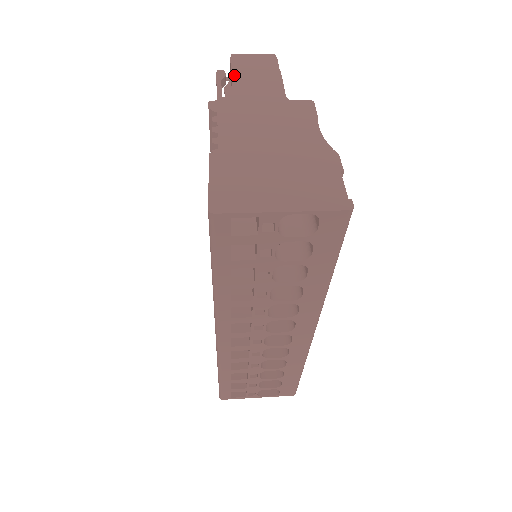
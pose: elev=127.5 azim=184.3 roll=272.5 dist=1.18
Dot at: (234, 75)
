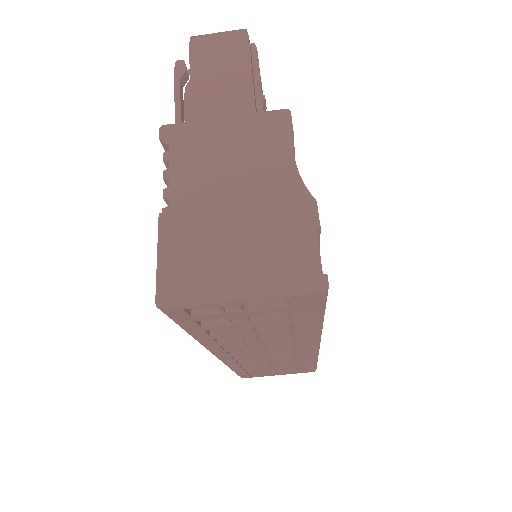
Dot at: (193, 74)
